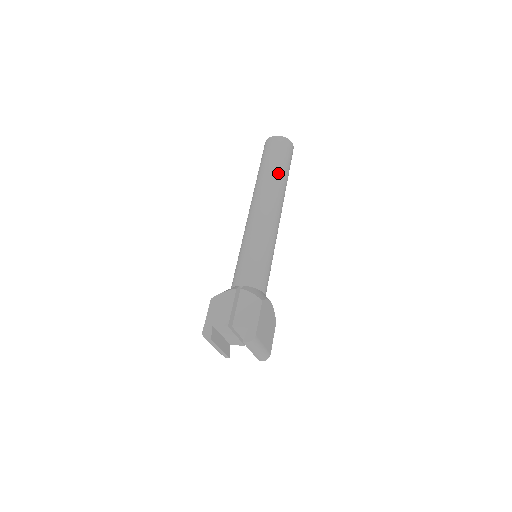
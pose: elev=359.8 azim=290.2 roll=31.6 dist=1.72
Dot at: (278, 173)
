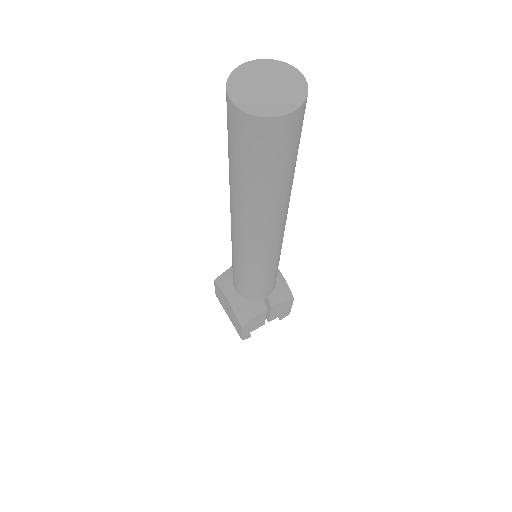
Dot at: occluded
